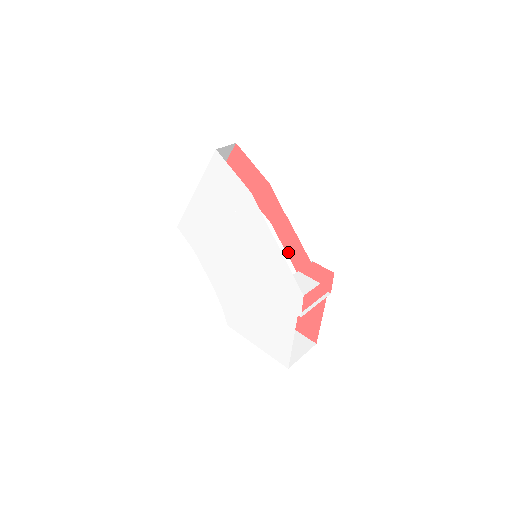
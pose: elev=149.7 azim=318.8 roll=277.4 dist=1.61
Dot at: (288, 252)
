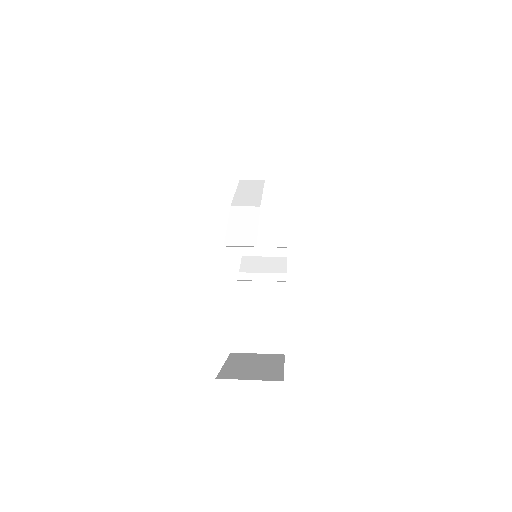
Dot at: occluded
